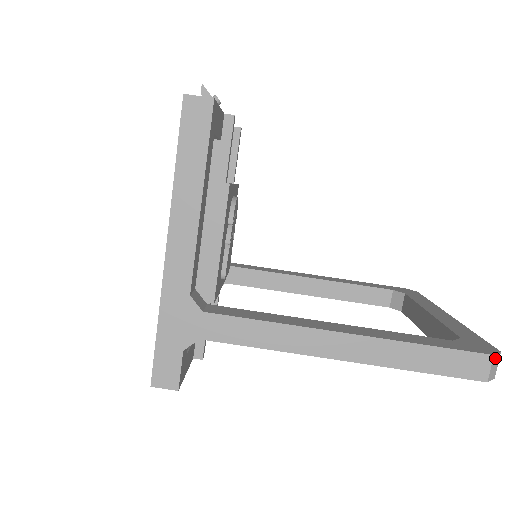
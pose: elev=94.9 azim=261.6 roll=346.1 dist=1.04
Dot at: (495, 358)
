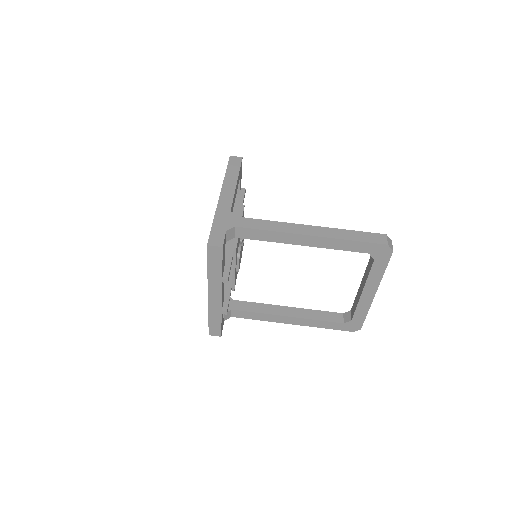
Dot at: (388, 238)
